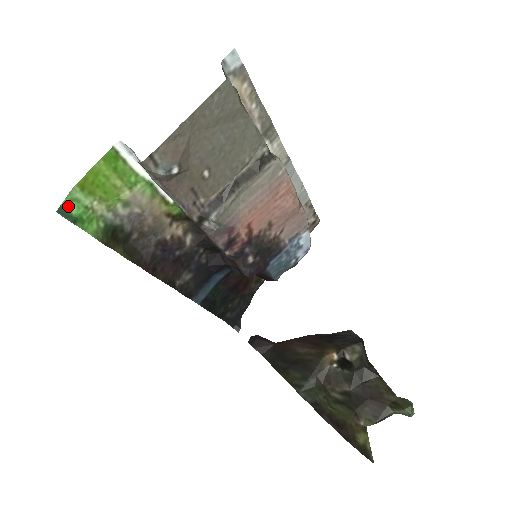
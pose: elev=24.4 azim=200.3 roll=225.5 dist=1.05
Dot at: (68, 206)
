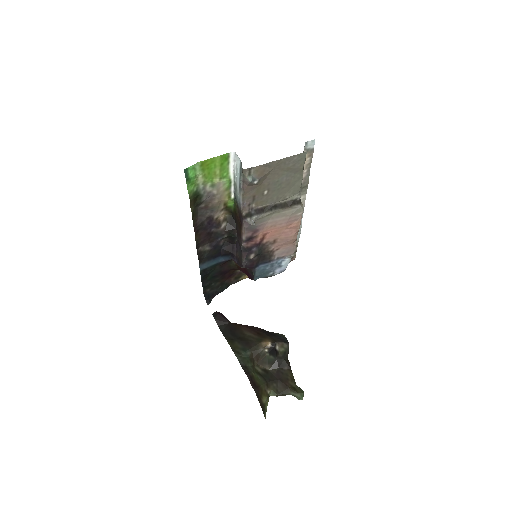
Dot at: (190, 170)
